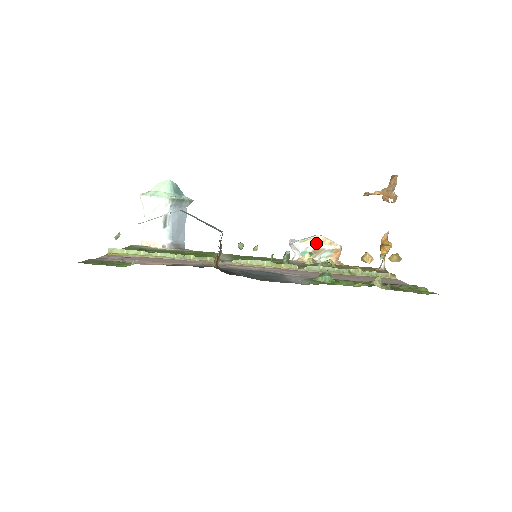
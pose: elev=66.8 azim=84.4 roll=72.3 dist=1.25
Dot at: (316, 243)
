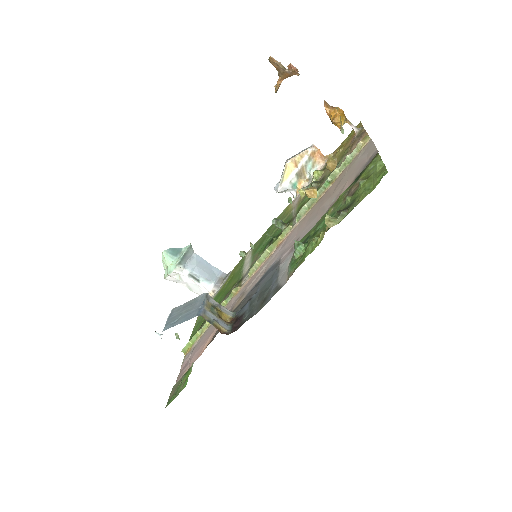
Dot at: (292, 170)
